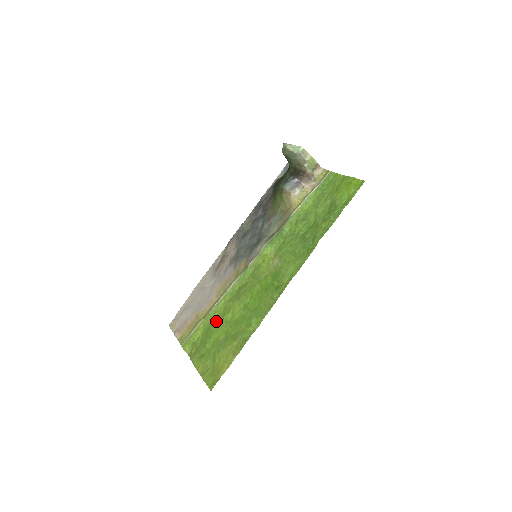
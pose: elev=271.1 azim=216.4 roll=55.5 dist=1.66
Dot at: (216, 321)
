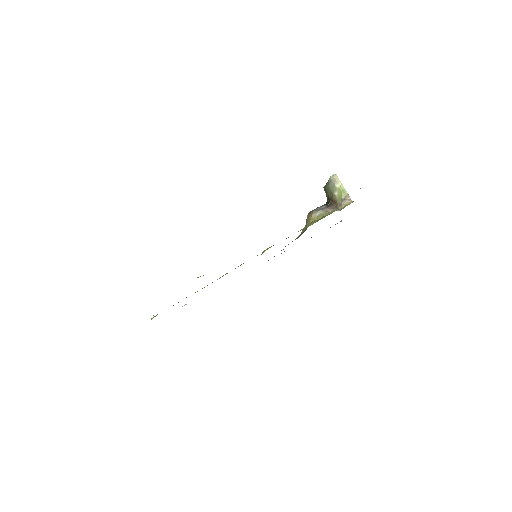
Dot at: occluded
